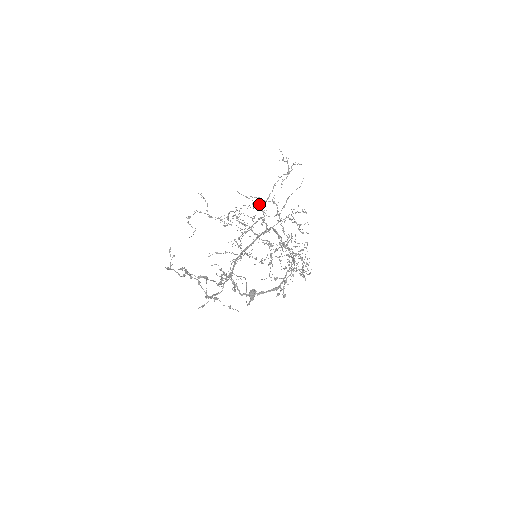
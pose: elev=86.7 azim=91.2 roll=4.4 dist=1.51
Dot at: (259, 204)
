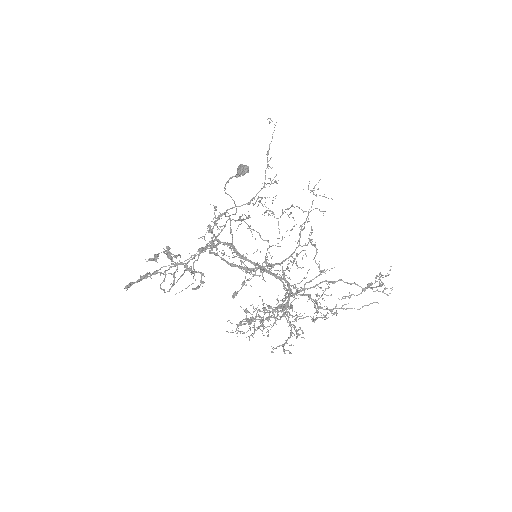
Dot at: (298, 291)
